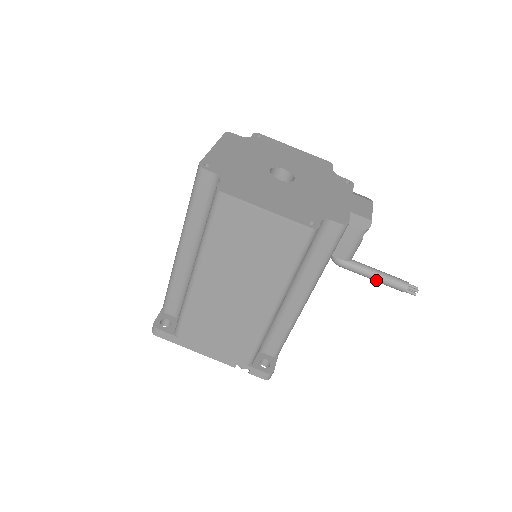
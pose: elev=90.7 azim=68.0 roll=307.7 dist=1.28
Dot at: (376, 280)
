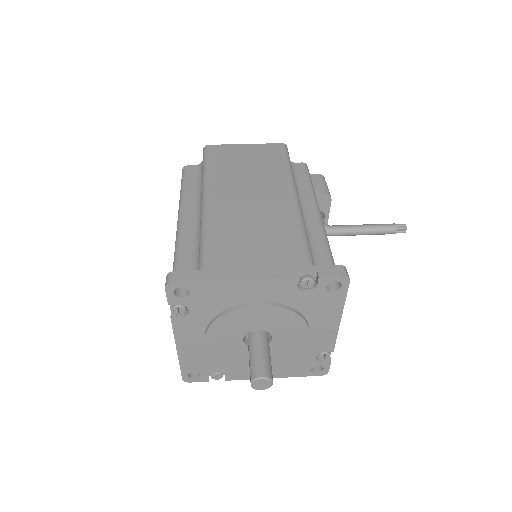
Dot at: (368, 227)
